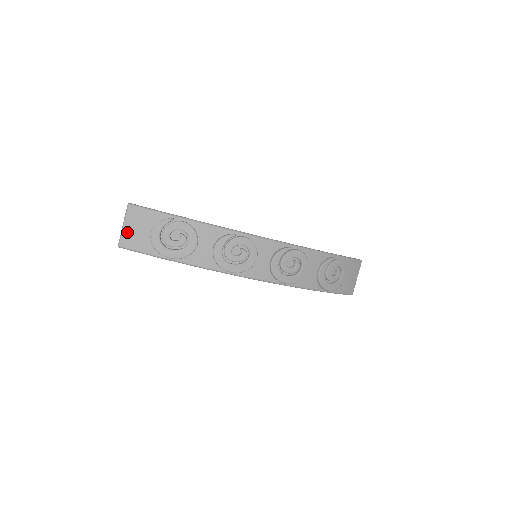
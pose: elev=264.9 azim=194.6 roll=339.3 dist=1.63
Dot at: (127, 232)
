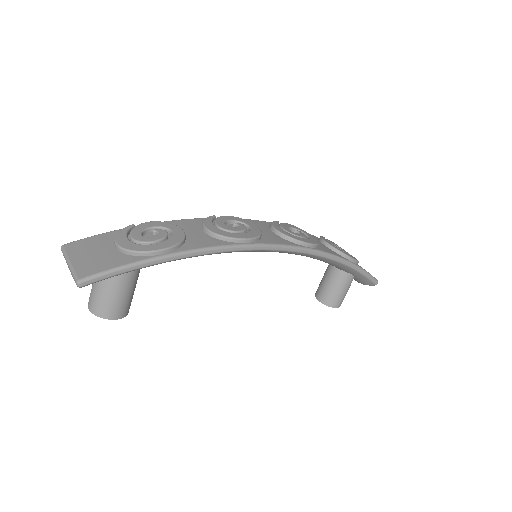
Dot at: (80, 263)
